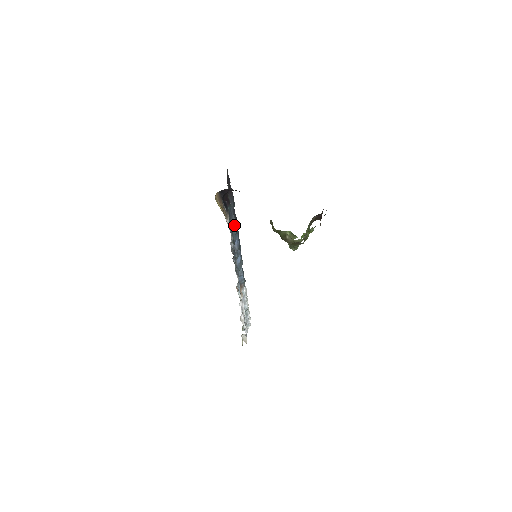
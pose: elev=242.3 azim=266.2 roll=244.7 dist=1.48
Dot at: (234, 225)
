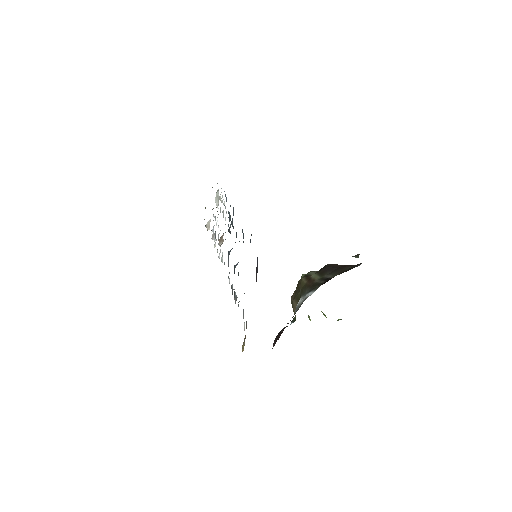
Dot at: occluded
